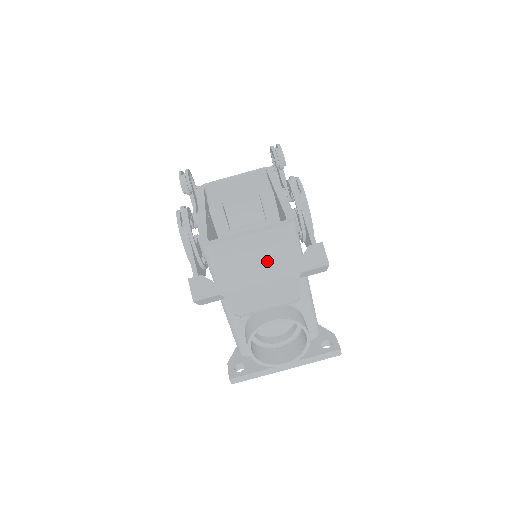
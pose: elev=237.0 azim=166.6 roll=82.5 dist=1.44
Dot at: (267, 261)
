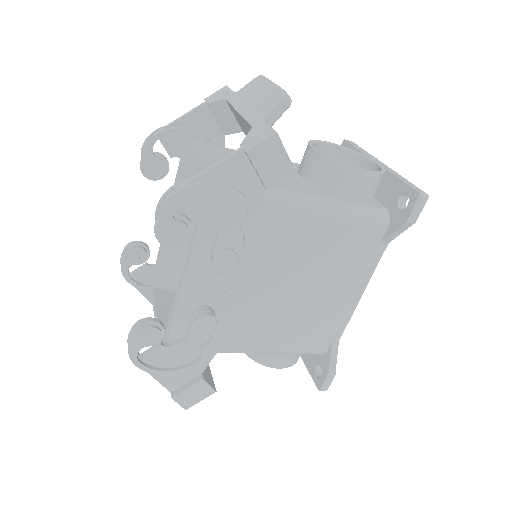
Dot at: occluded
